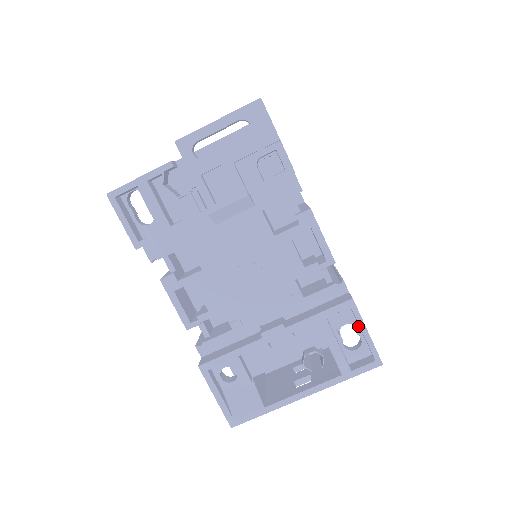
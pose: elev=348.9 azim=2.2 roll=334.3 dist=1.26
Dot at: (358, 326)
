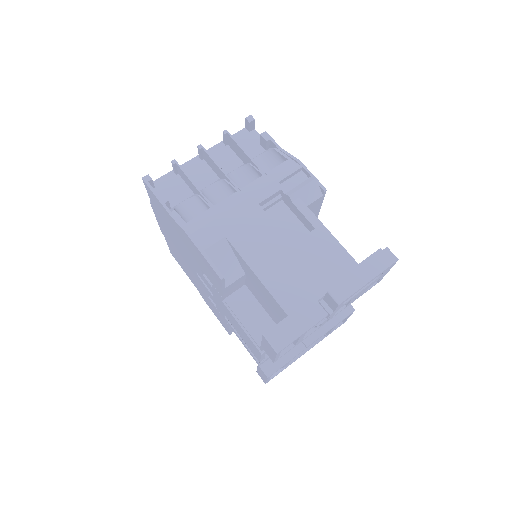
Dot at: occluded
